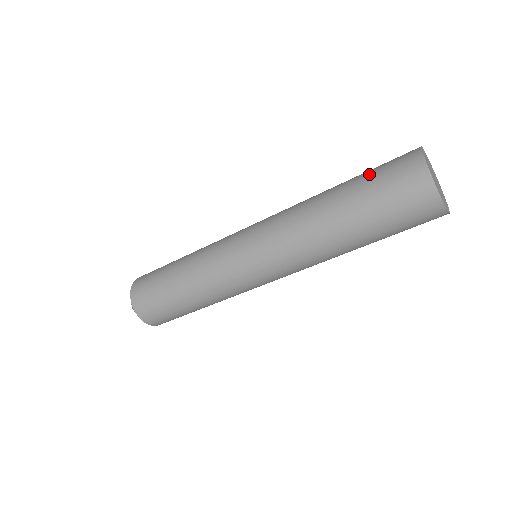
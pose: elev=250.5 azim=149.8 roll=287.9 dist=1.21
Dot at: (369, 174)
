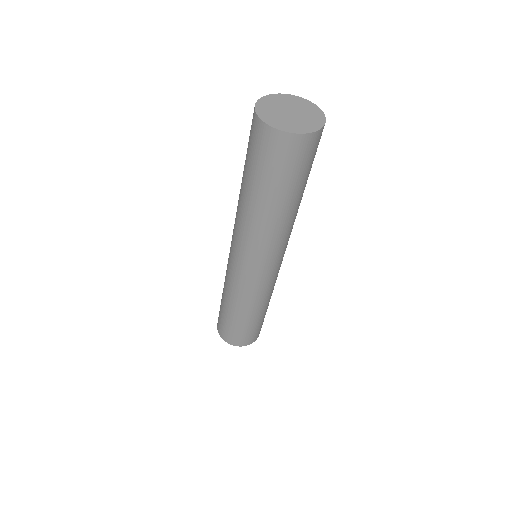
Dot at: occluded
